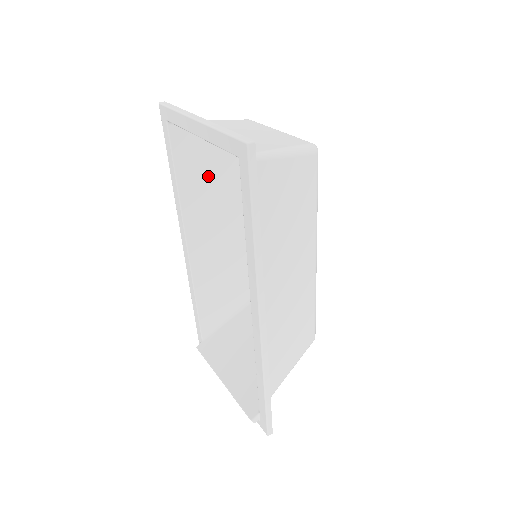
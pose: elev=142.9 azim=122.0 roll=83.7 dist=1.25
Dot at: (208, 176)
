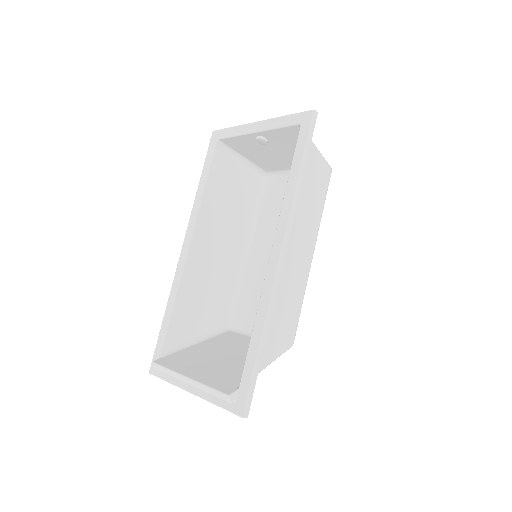
Dot at: (227, 196)
